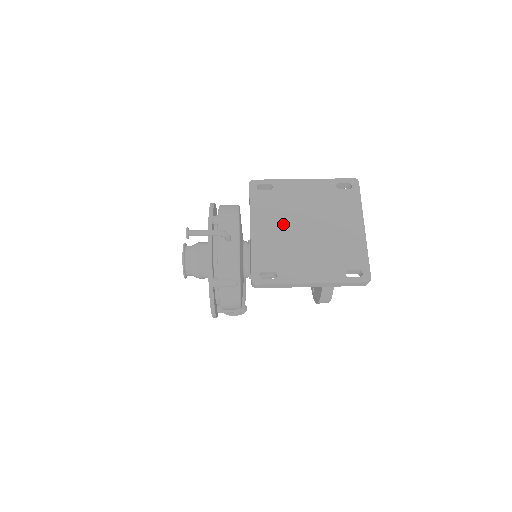
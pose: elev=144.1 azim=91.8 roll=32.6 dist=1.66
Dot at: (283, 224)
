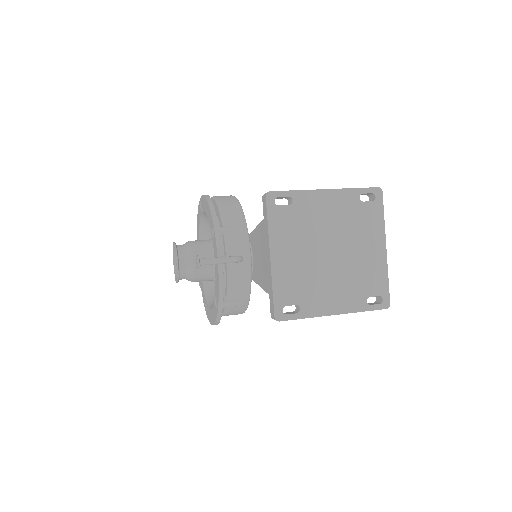
Dot at: (305, 248)
